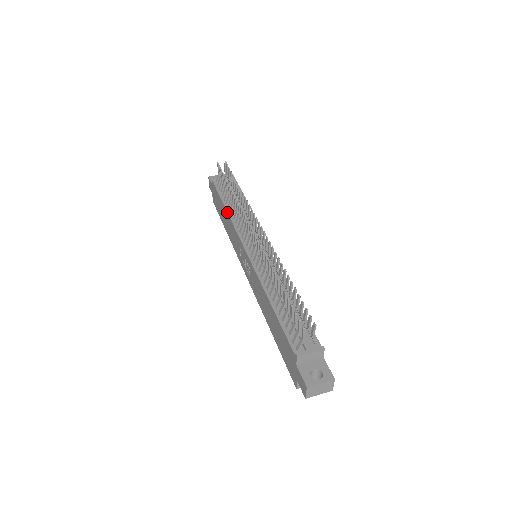
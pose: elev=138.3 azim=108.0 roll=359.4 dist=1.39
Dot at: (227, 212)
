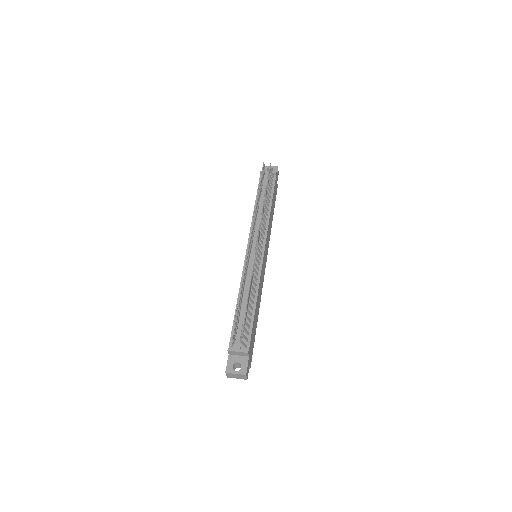
Dot at: occluded
